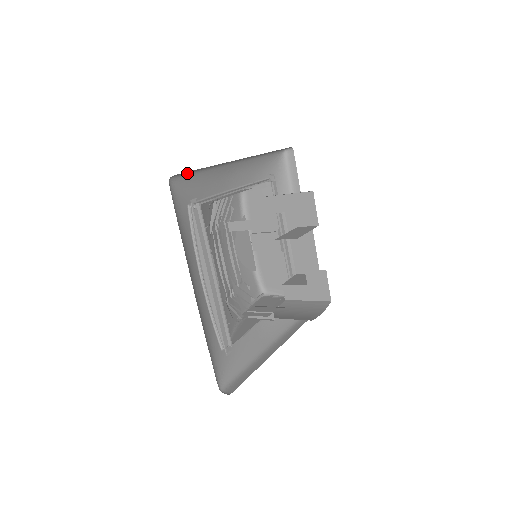
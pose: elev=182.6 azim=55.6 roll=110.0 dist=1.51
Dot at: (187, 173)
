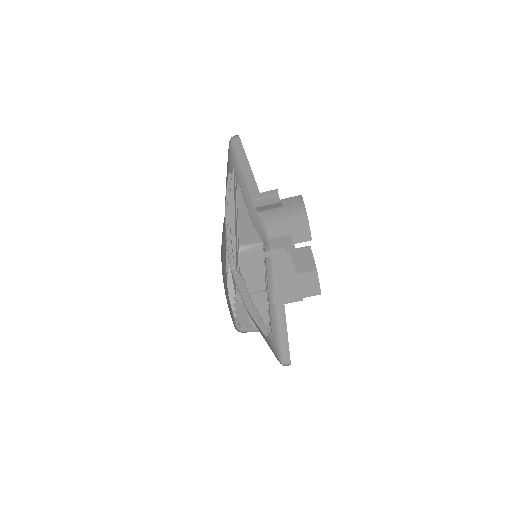
Dot at: (236, 154)
